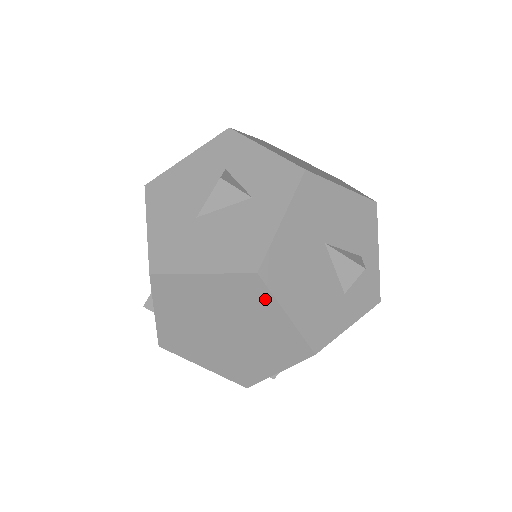
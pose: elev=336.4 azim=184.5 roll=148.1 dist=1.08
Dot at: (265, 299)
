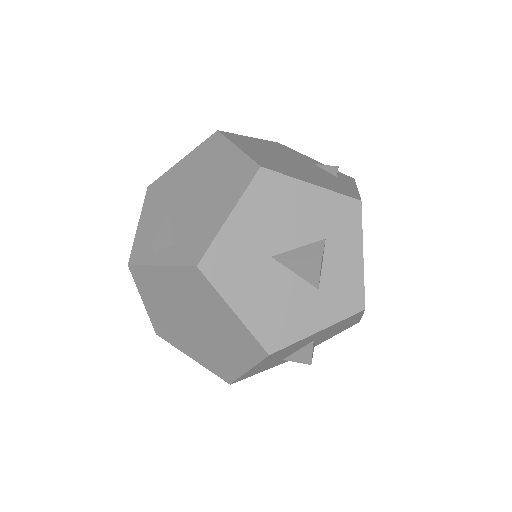
Dot at: (250, 358)
